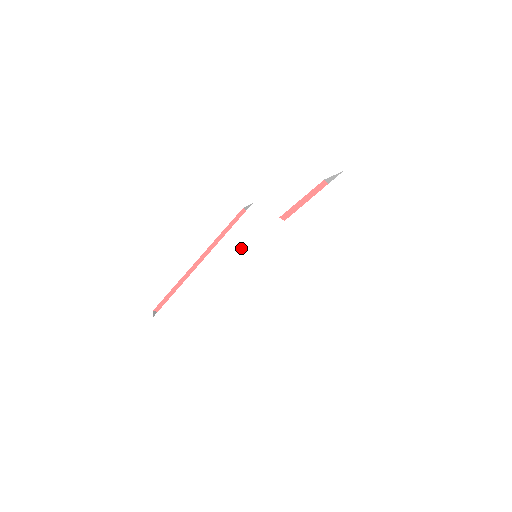
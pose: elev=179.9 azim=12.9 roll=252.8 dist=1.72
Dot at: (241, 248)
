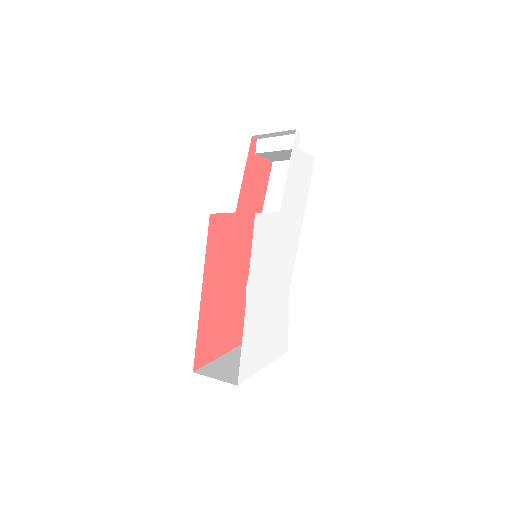
Dot at: (264, 264)
